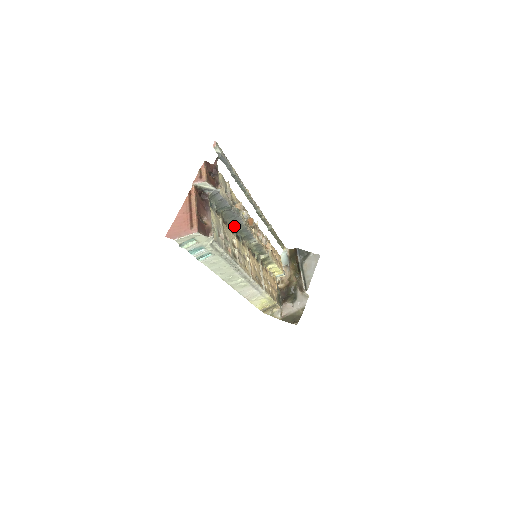
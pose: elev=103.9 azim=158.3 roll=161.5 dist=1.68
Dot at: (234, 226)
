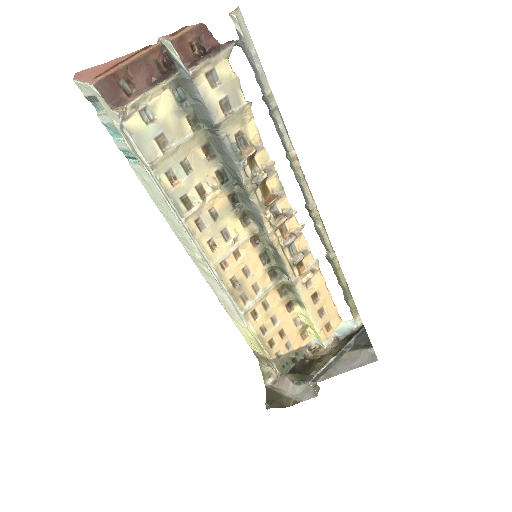
Dot at: (234, 178)
